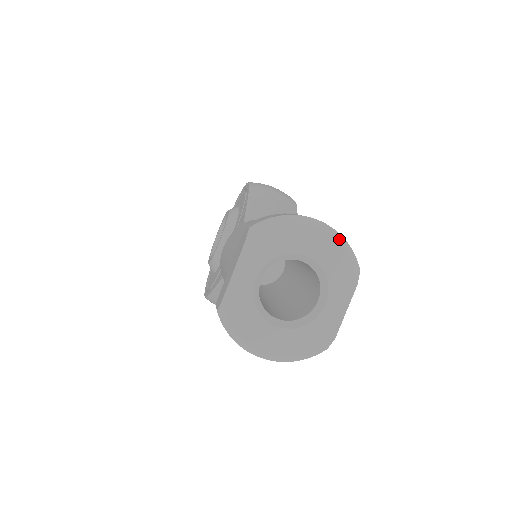
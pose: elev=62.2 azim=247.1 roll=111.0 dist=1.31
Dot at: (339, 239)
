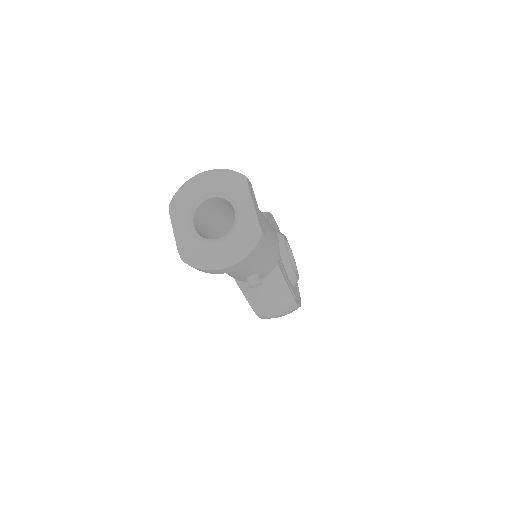
Dot at: (219, 171)
